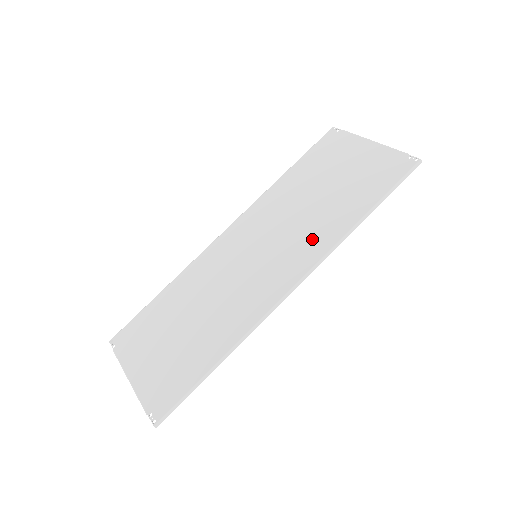
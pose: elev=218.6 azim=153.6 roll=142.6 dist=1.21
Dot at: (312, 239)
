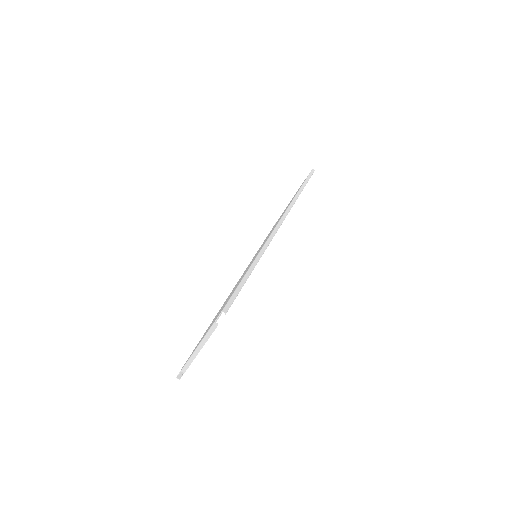
Dot at: occluded
